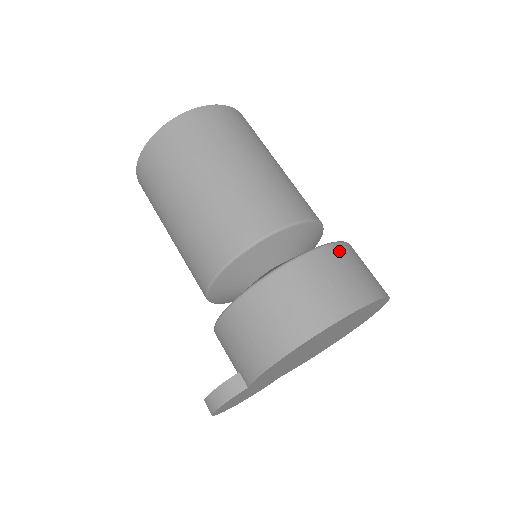
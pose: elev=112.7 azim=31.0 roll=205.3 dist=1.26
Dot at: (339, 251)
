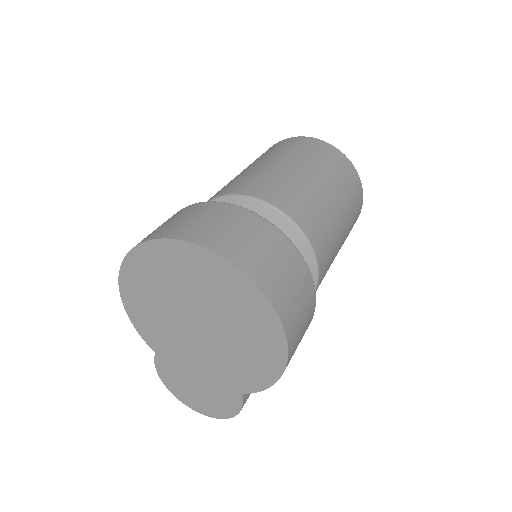
Dot at: (193, 207)
